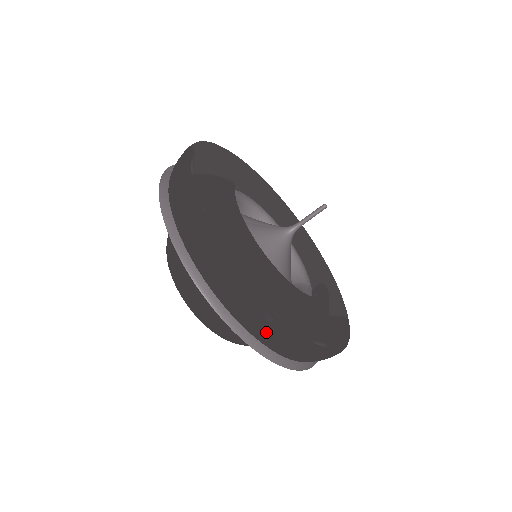
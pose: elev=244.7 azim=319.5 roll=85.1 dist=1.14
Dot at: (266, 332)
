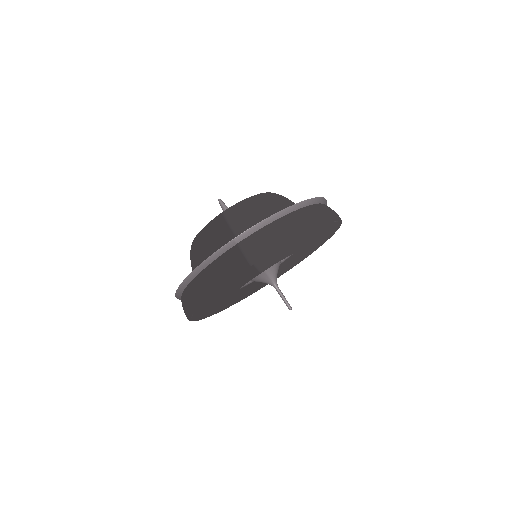
Dot at: occluded
